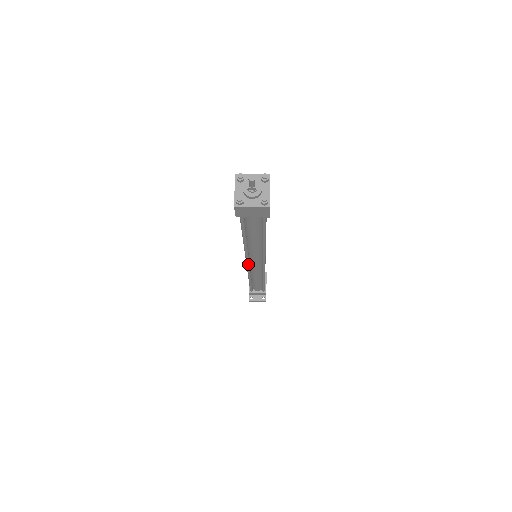
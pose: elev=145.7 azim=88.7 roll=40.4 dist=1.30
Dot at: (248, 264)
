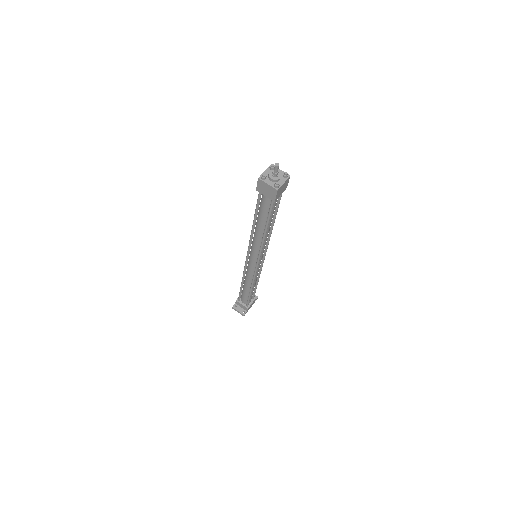
Dot at: (247, 257)
